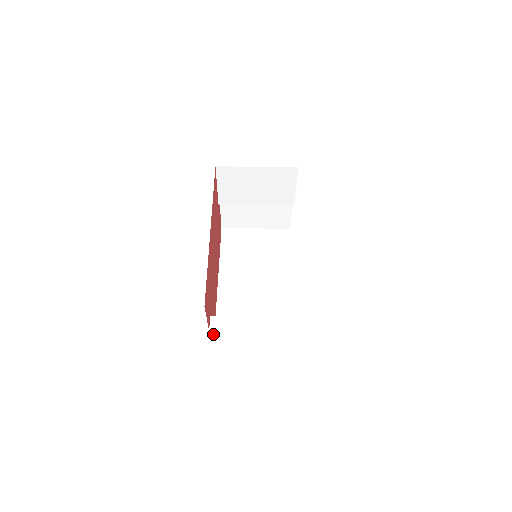
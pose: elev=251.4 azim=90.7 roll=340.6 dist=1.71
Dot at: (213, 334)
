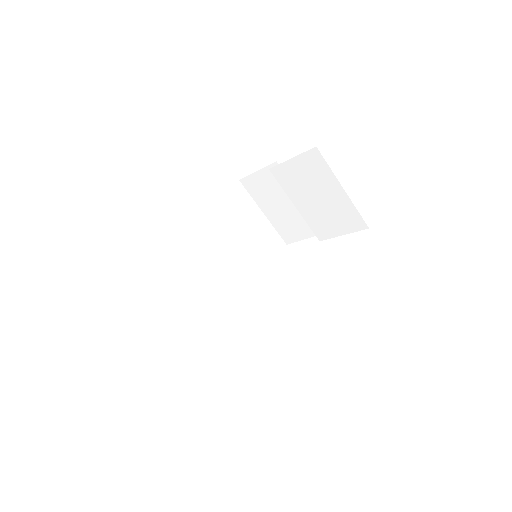
Dot at: occluded
